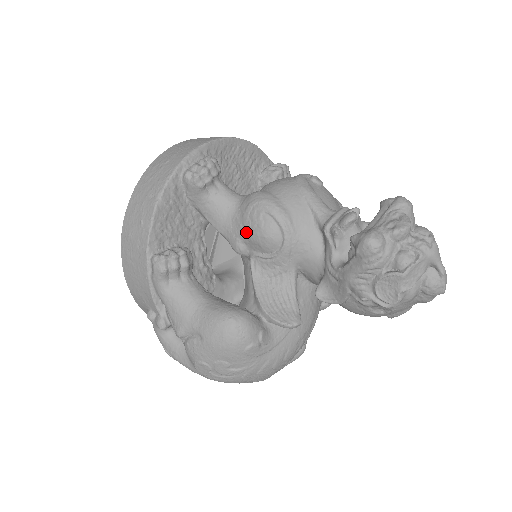
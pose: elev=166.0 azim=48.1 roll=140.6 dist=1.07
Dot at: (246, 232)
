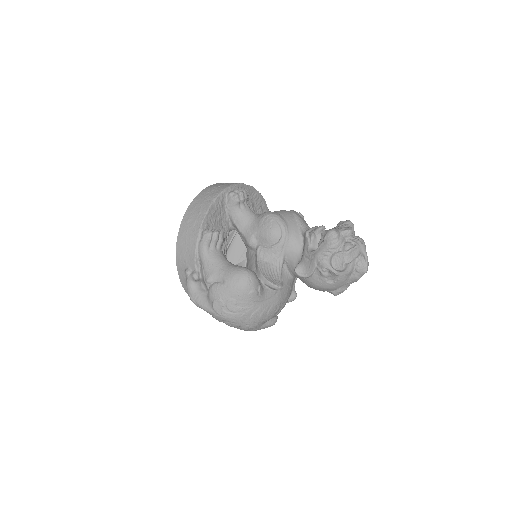
Dot at: (259, 231)
